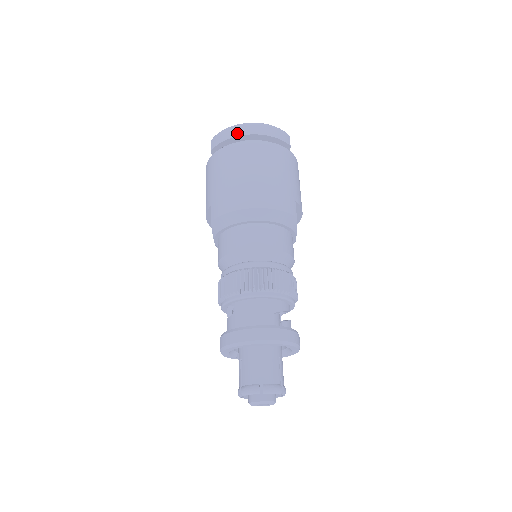
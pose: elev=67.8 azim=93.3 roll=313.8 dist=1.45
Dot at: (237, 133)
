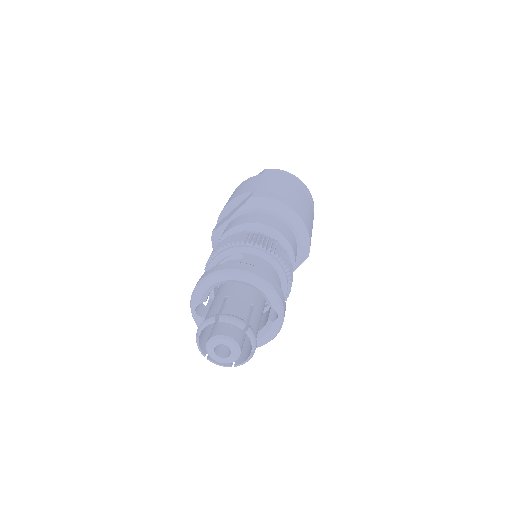
Dot at: (295, 178)
